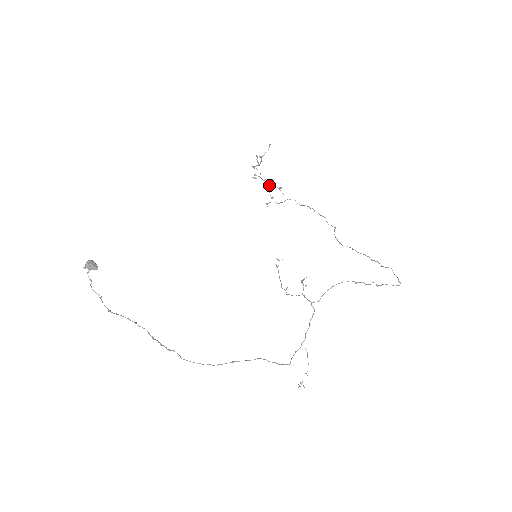
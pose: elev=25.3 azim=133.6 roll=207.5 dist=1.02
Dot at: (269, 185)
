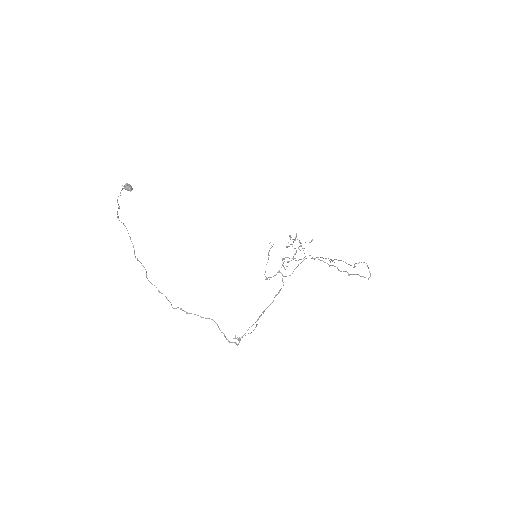
Dot at: (296, 251)
